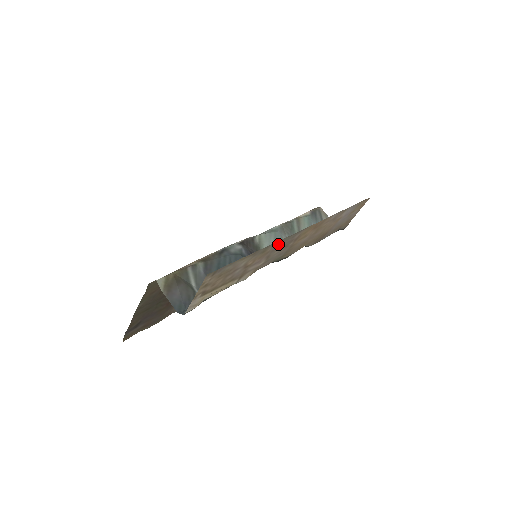
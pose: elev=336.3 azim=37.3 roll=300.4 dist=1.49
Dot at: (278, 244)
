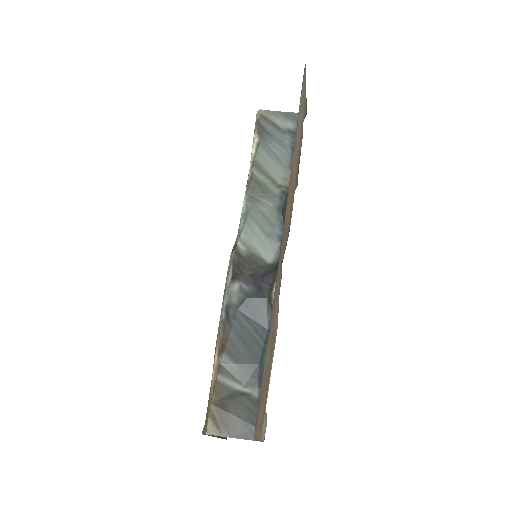
Dot at: (277, 278)
